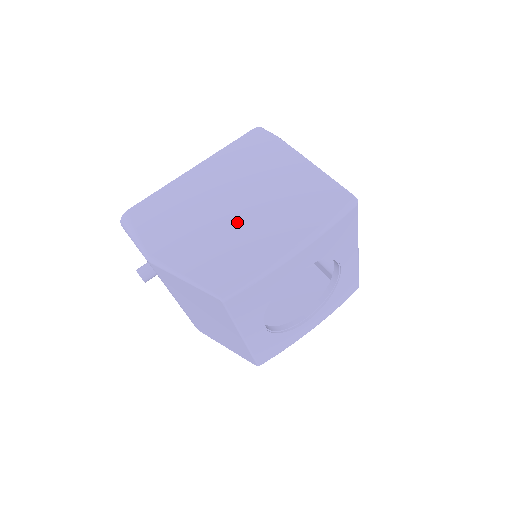
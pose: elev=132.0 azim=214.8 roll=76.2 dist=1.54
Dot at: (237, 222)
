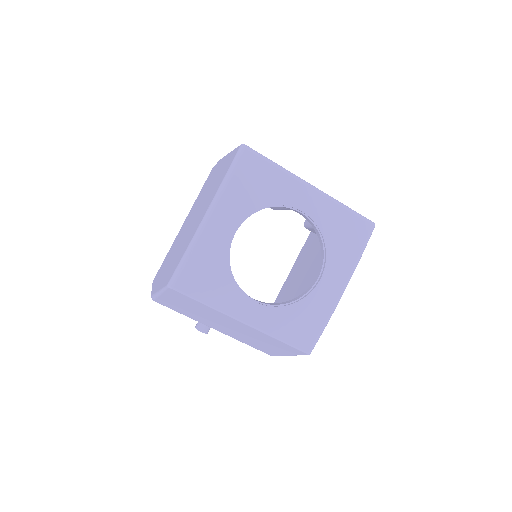
Dot at: (188, 231)
